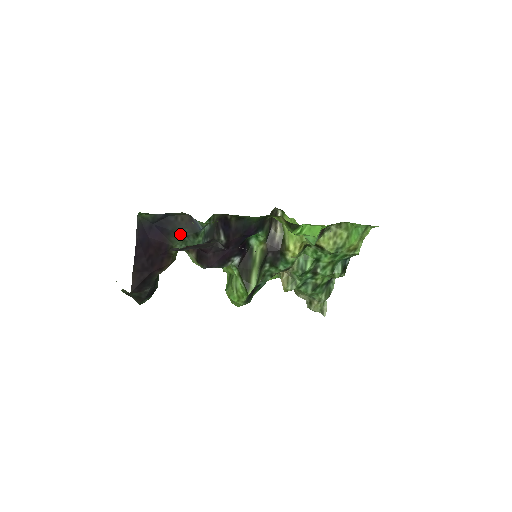
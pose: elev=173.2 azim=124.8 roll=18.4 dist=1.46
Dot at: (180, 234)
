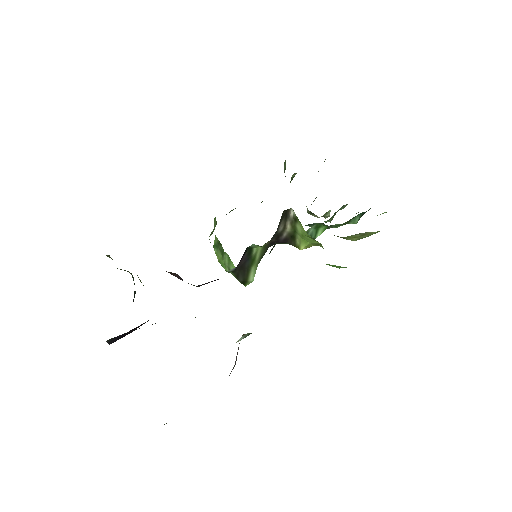
Dot at: occluded
